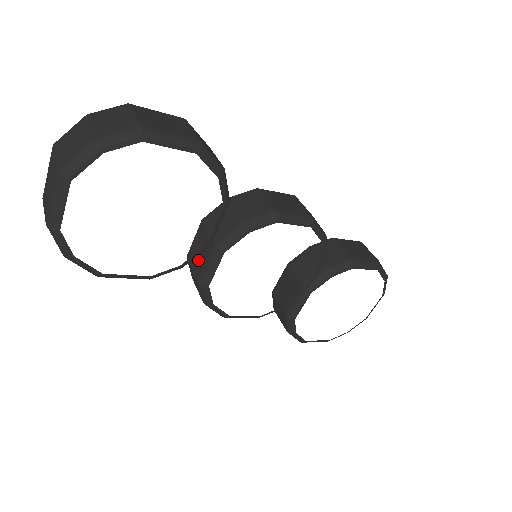
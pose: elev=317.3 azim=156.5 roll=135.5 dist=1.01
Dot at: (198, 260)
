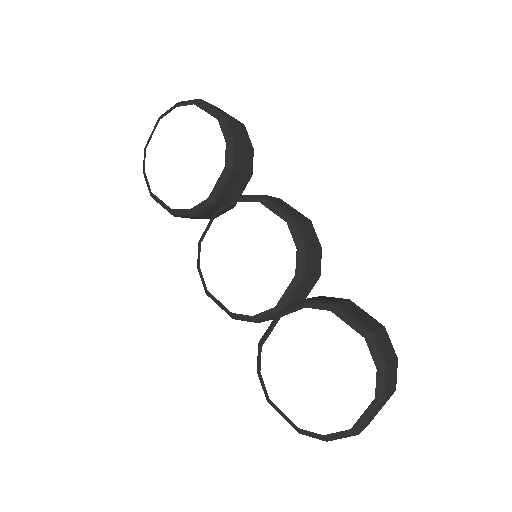
Dot at: occluded
